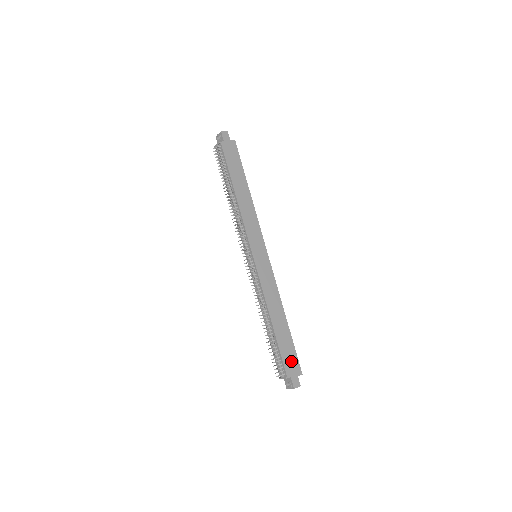
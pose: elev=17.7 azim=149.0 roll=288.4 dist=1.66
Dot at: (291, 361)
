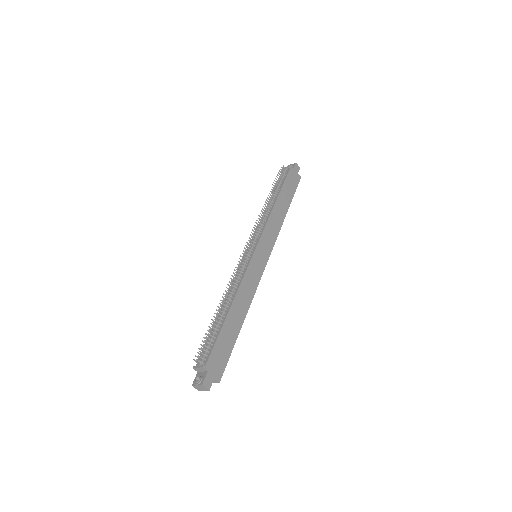
Dot at: (219, 359)
